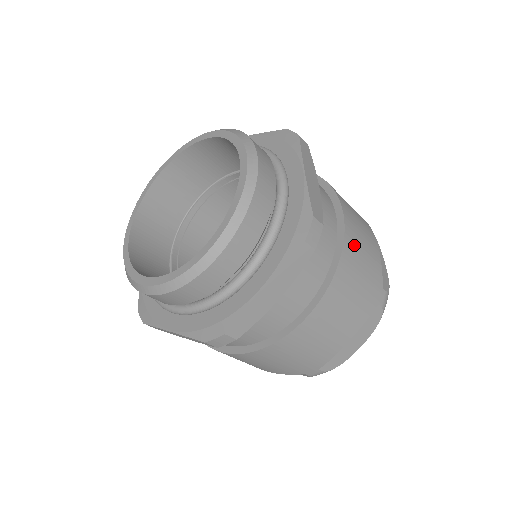
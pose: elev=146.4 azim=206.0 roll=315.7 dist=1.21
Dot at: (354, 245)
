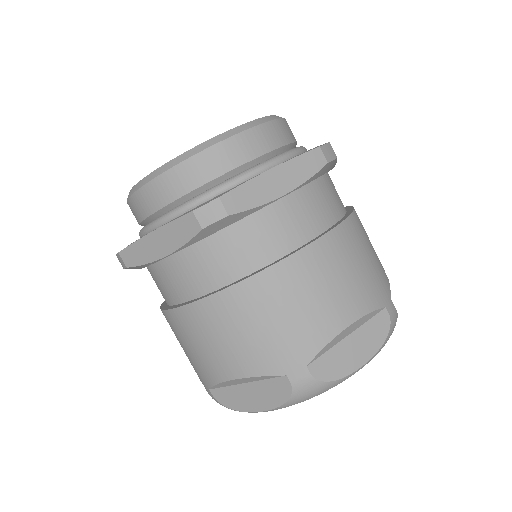
Dot at: (289, 283)
